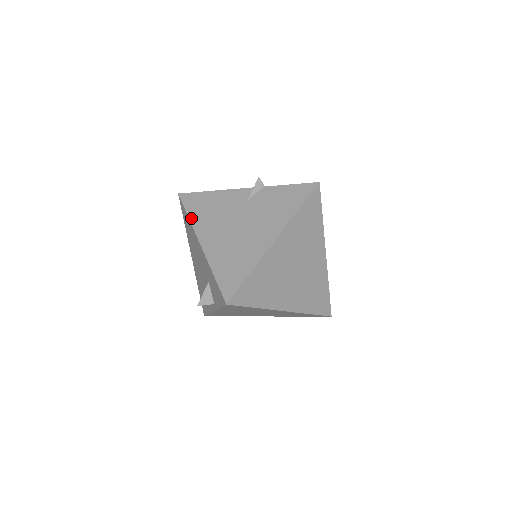
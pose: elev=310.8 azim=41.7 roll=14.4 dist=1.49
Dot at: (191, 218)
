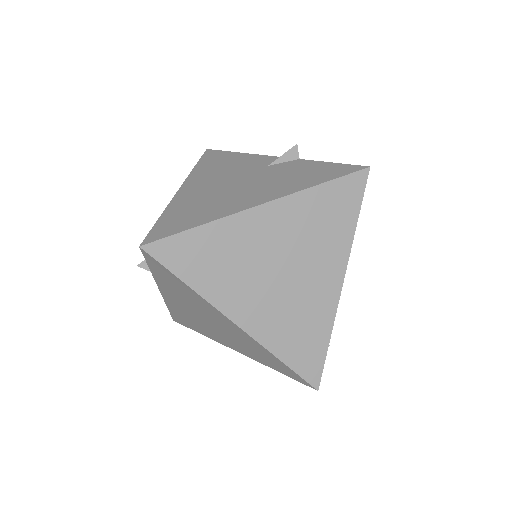
Dot at: (196, 168)
